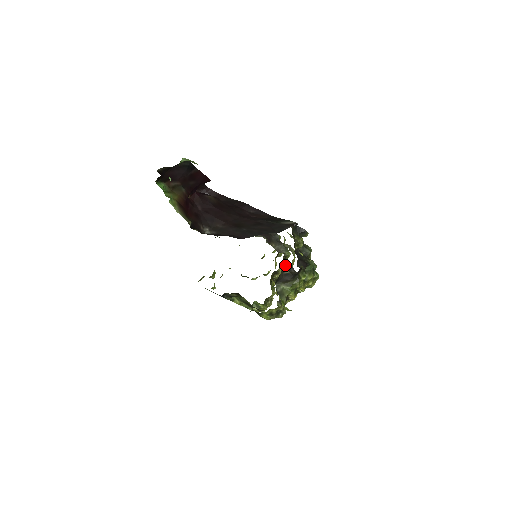
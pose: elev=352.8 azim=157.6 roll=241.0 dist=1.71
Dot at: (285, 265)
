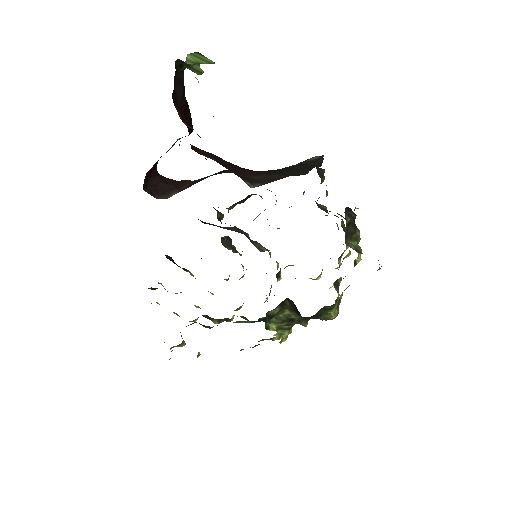
Dot at: (345, 209)
